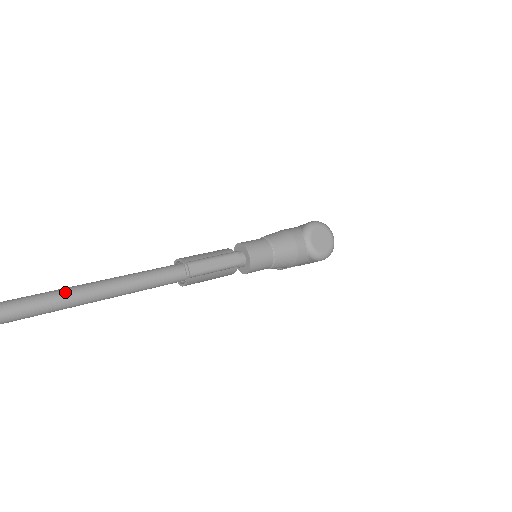
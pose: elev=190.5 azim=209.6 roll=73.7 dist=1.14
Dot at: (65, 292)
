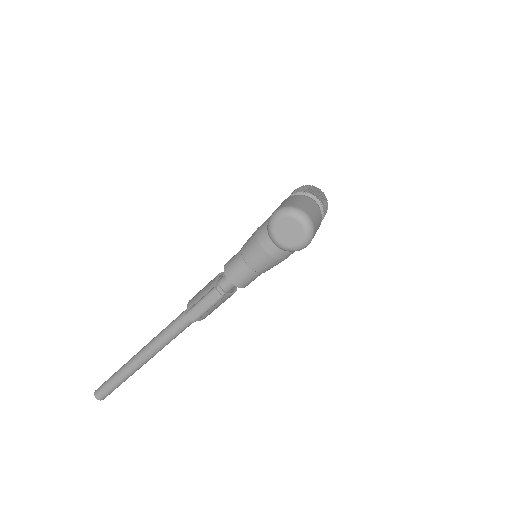
Dot at: (143, 352)
